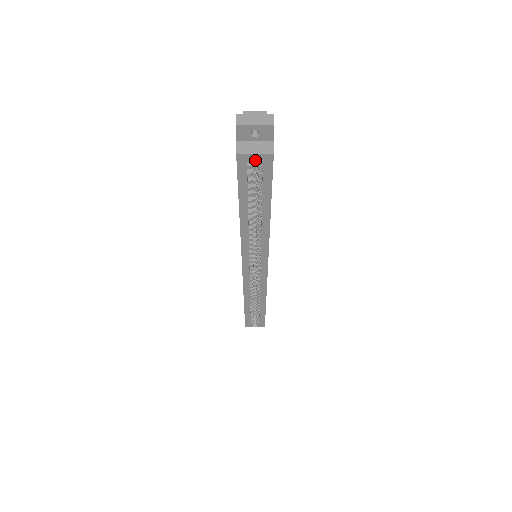
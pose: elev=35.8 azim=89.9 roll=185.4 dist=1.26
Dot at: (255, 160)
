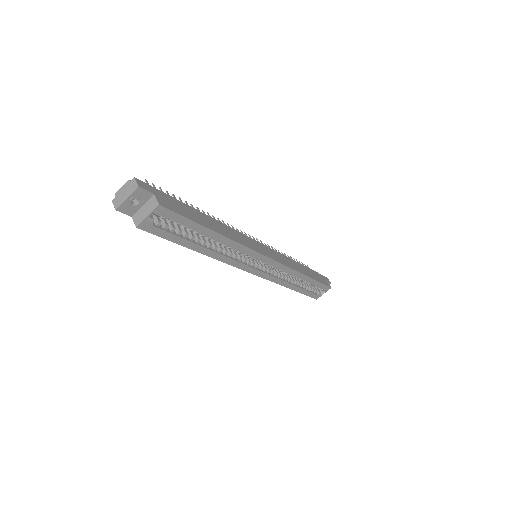
Dot at: occluded
